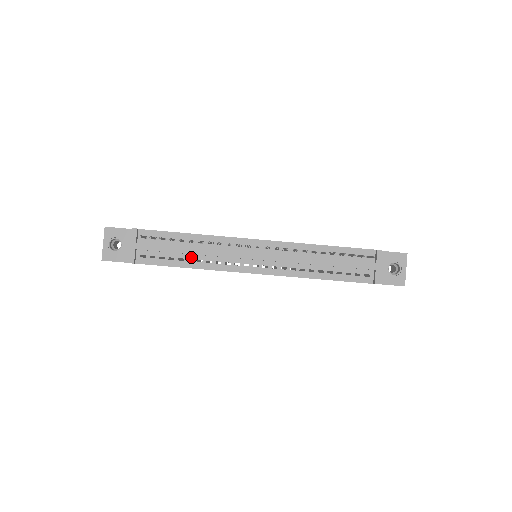
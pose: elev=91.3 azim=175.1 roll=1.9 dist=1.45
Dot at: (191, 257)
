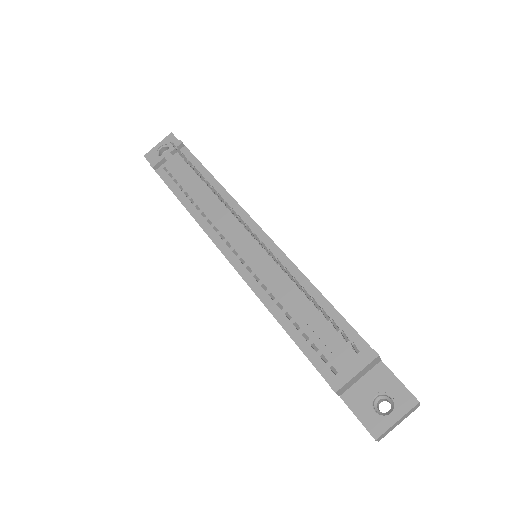
Dot at: (195, 199)
